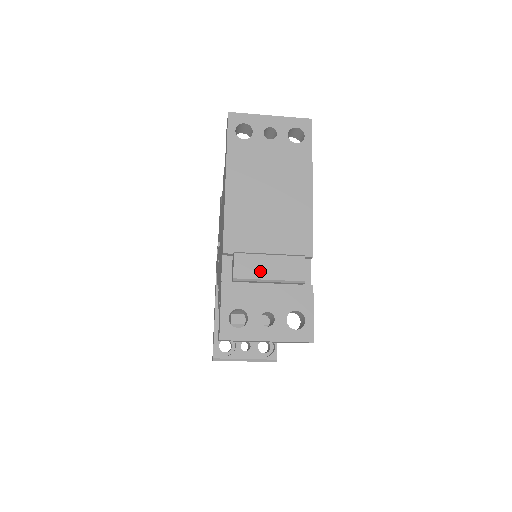
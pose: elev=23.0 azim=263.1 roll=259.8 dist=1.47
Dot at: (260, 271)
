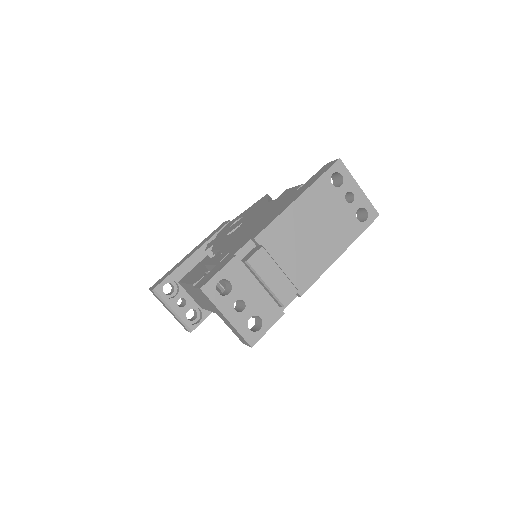
Dot at: (266, 273)
